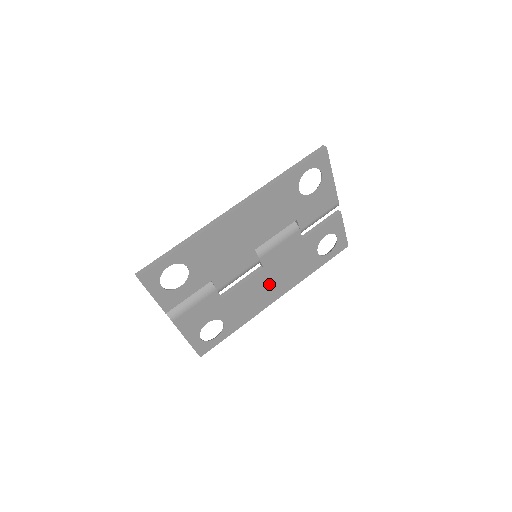
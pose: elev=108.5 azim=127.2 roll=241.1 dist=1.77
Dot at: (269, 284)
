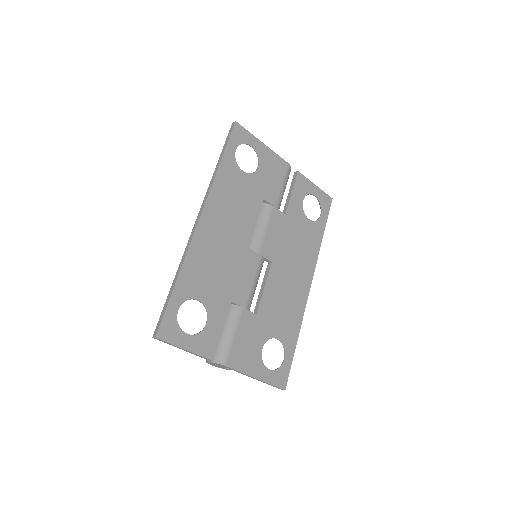
Dot at: (290, 275)
